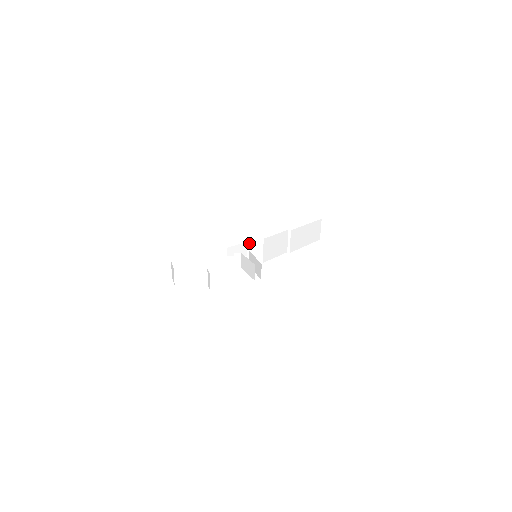
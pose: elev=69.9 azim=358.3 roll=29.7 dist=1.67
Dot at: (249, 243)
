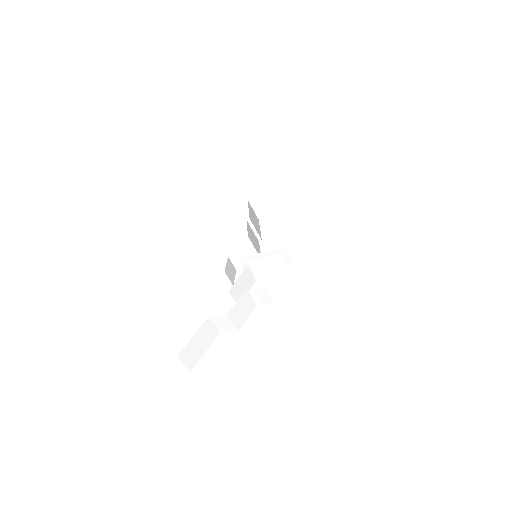
Dot at: (231, 255)
